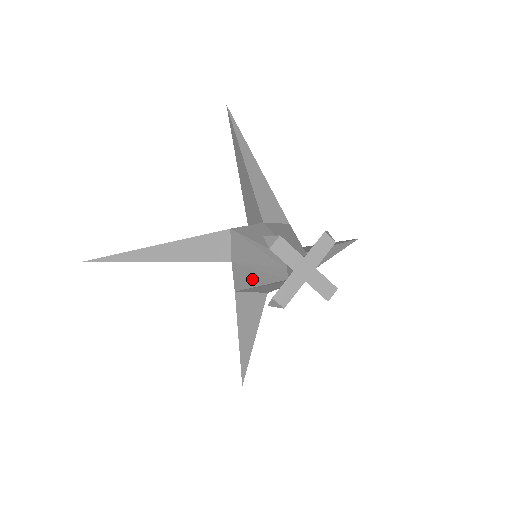
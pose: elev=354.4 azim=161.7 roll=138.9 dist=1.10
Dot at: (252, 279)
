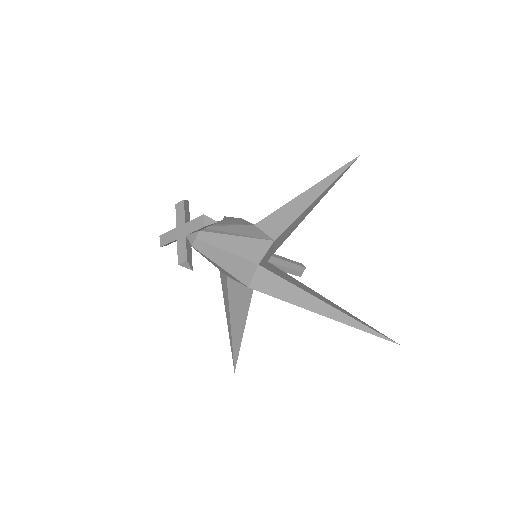
Dot at: (222, 269)
